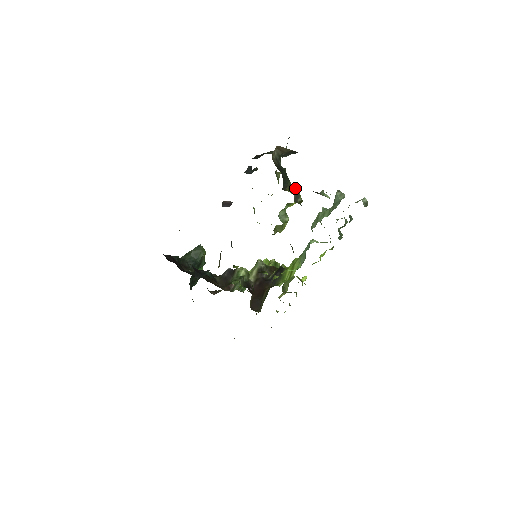
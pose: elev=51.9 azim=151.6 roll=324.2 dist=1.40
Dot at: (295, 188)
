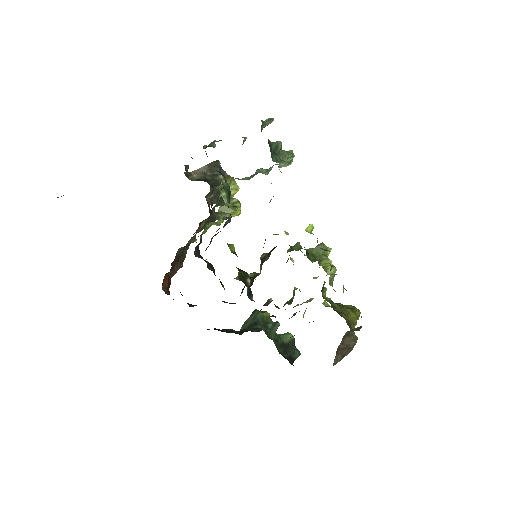
Dot at: (213, 175)
